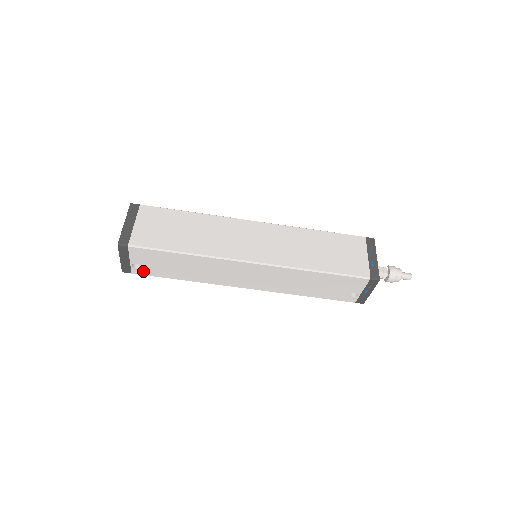
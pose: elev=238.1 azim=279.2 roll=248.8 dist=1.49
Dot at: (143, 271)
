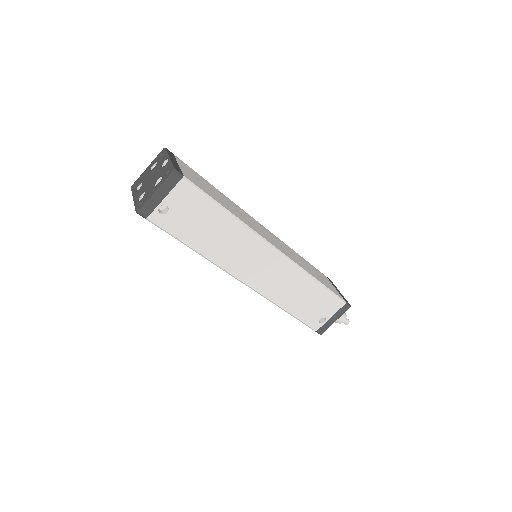
Dot at: (163, 220)
